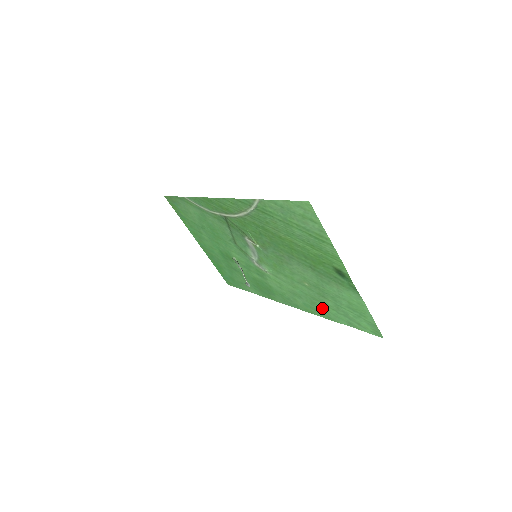
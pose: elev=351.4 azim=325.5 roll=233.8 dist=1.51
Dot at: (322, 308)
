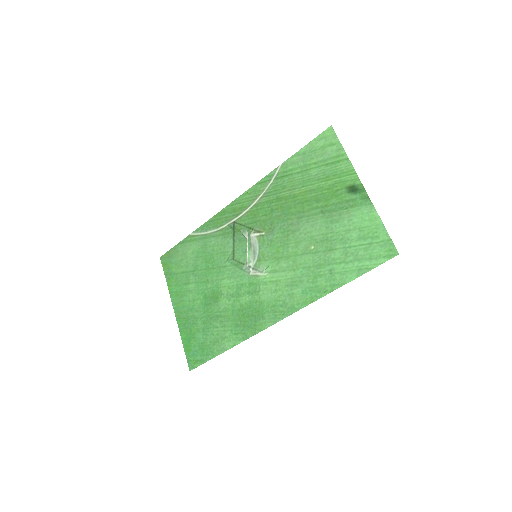
Dot at: (326, 275)
